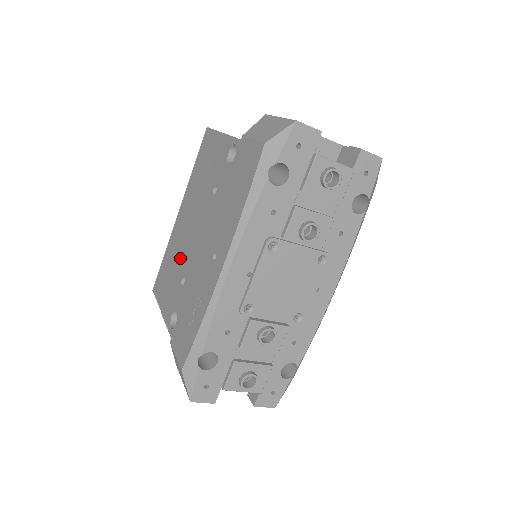
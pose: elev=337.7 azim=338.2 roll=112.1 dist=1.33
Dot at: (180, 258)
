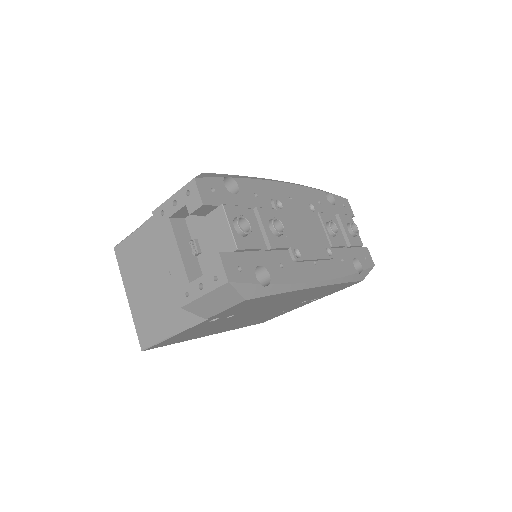
Dot at: occluded
